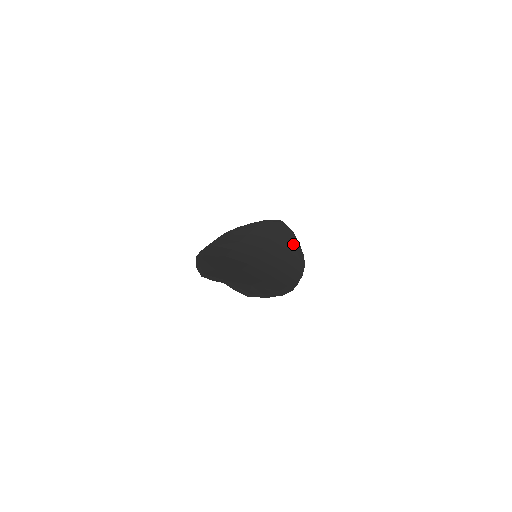
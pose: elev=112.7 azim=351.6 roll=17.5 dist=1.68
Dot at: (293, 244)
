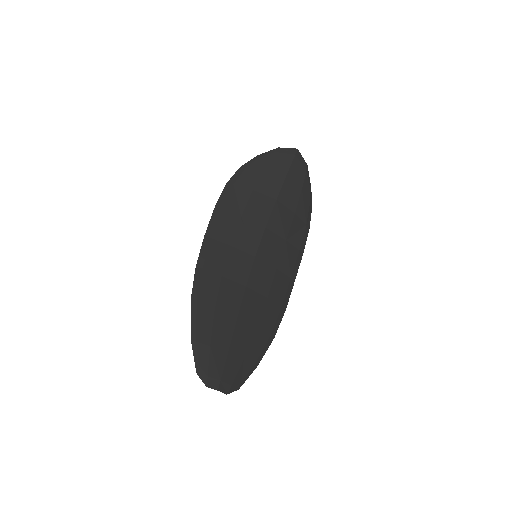
Dot at: (303, 196)
